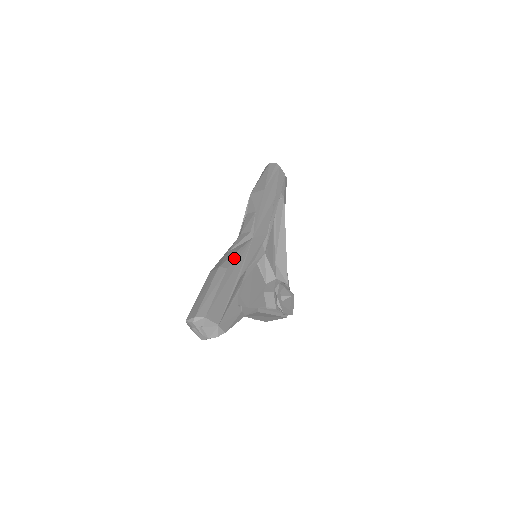
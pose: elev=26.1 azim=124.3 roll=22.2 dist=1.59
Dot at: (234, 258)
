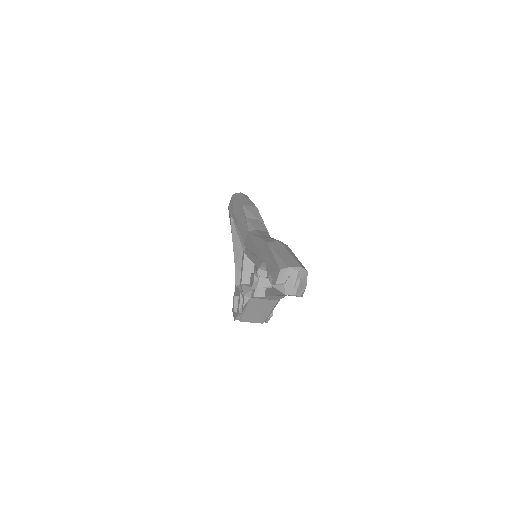
Dot at: occluded
